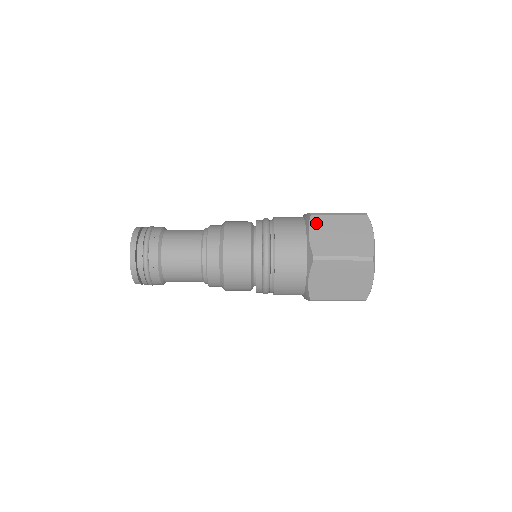
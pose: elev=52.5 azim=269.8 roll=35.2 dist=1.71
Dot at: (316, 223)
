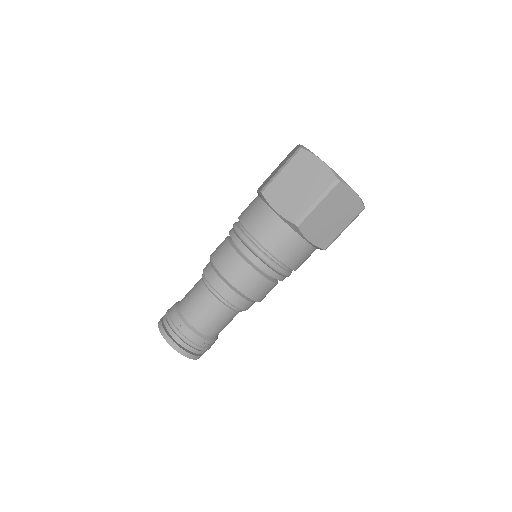
Dot at: (271, 196)
